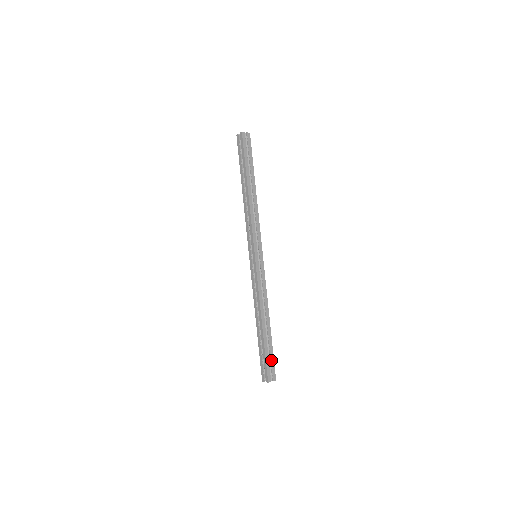
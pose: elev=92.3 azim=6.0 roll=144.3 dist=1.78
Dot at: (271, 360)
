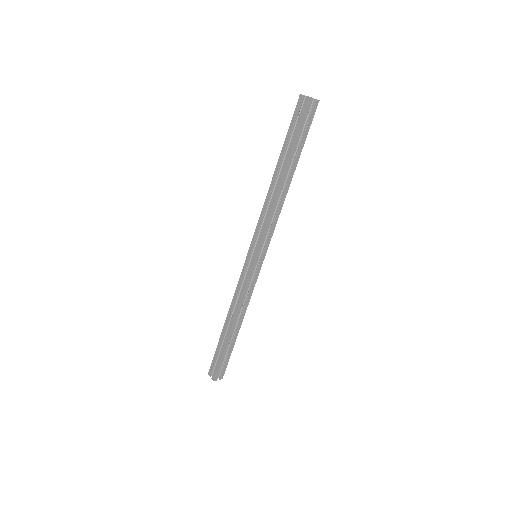
Dot at: (225, 362)
